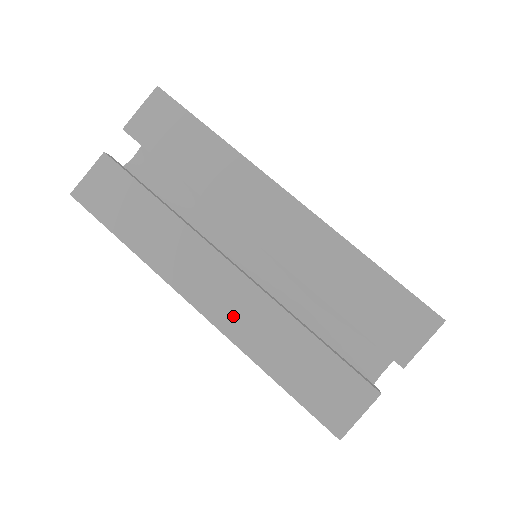
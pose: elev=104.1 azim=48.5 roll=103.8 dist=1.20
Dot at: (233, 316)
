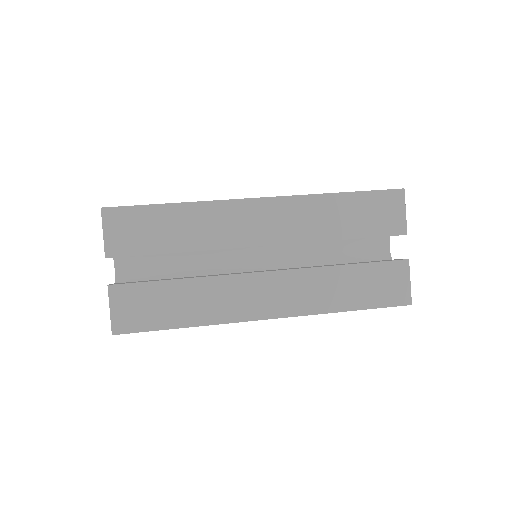
Dot at: (294, 301)
